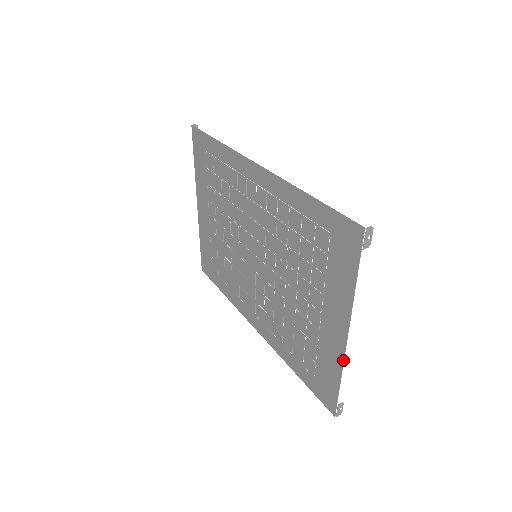
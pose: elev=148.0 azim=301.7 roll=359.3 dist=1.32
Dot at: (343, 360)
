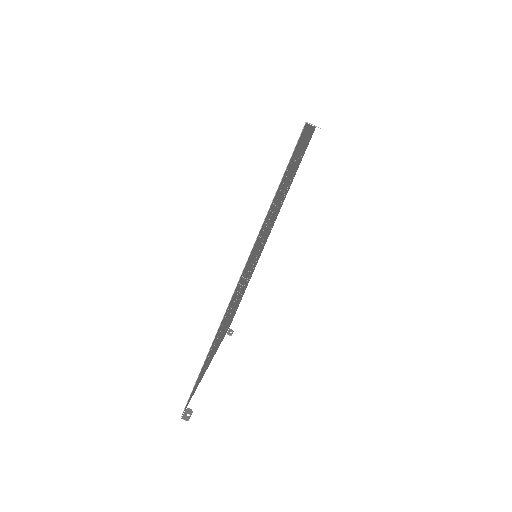
Dot at: (215, 353)
